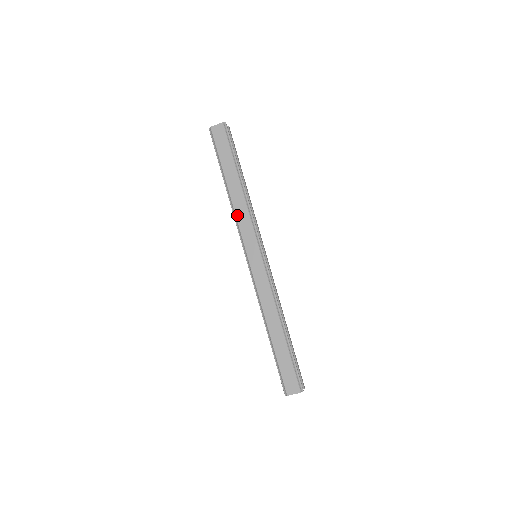
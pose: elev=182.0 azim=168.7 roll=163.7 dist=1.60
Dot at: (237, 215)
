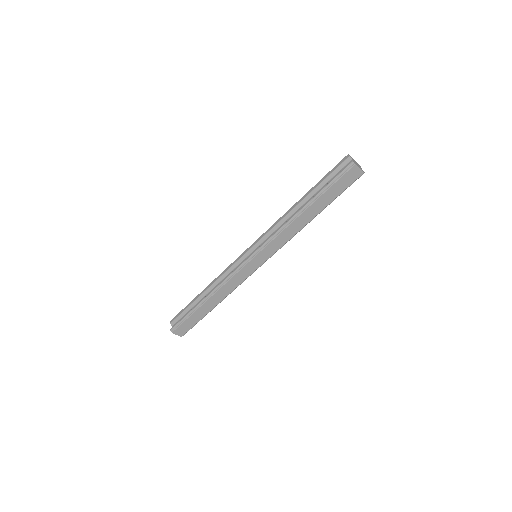
Dot at: (283, 232)
